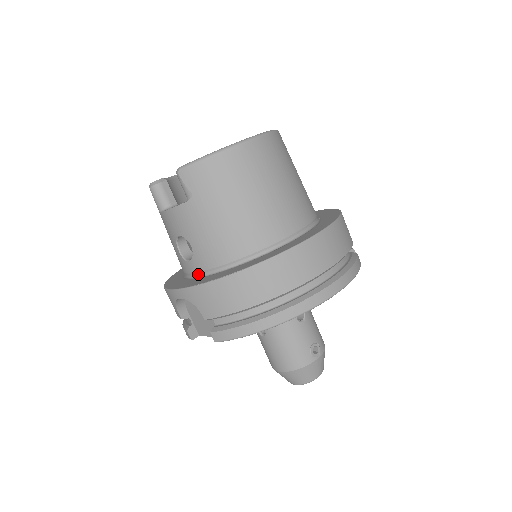
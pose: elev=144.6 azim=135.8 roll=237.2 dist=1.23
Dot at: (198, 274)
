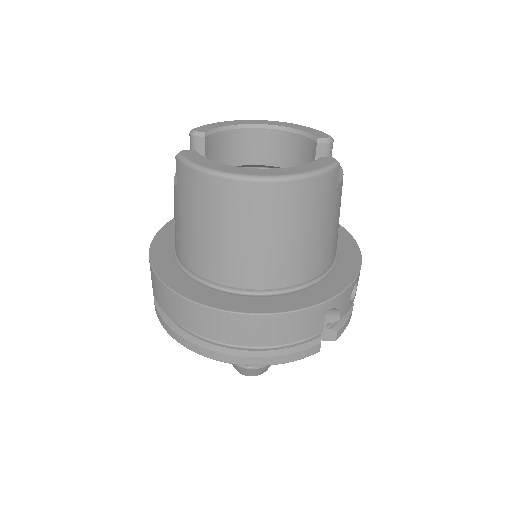
Dot at: occluded
